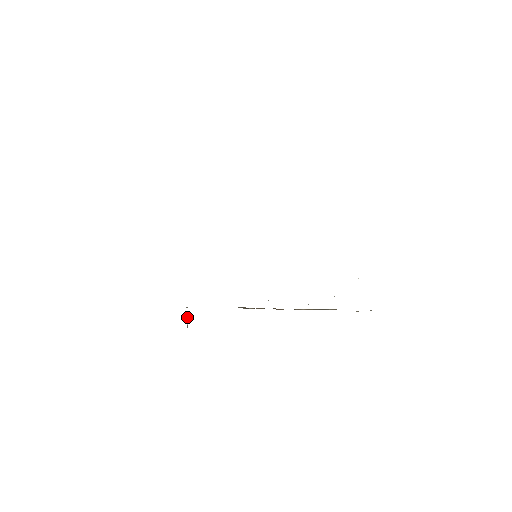
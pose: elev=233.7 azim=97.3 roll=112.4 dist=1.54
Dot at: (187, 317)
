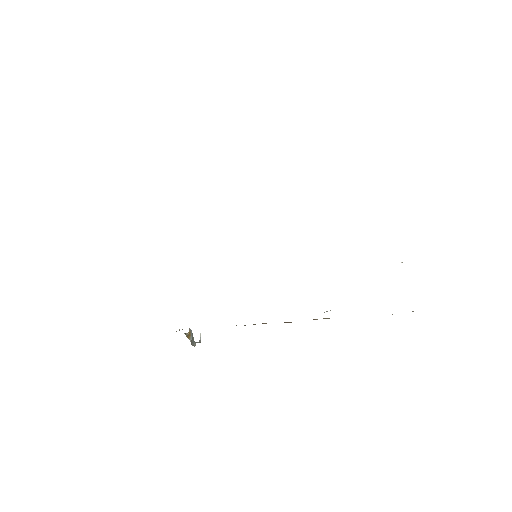
Dot at: (188, 336)
